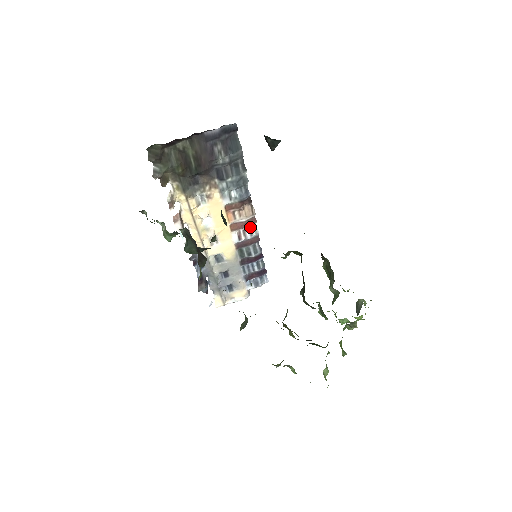
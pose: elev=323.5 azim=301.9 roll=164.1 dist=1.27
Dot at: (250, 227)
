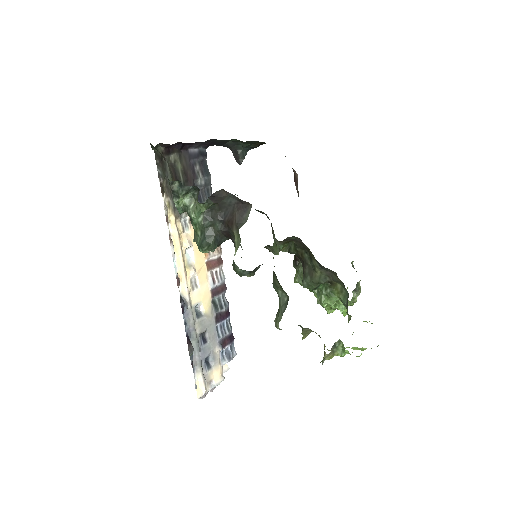
Dot at: (219, 269)
